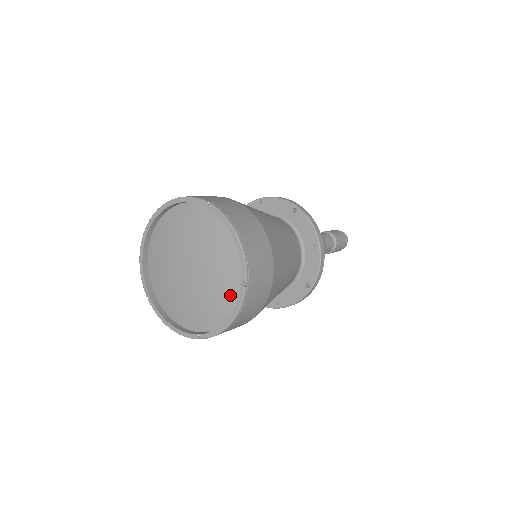
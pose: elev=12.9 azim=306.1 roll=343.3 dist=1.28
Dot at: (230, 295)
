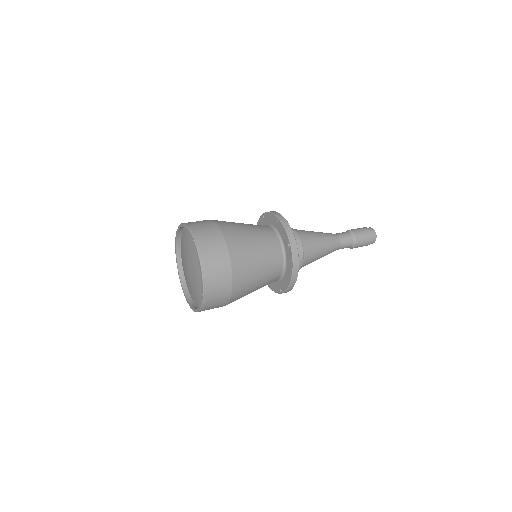
Dot at: occluded
